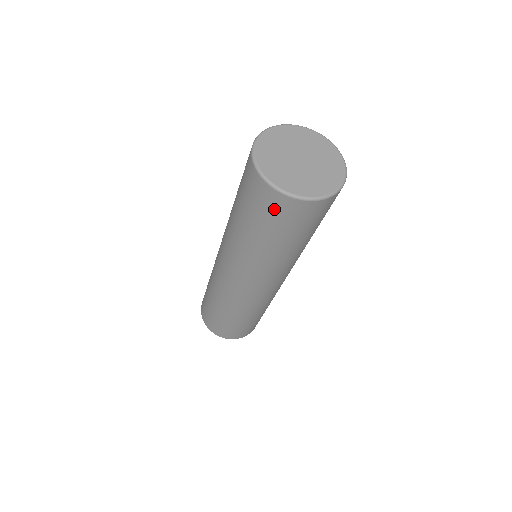
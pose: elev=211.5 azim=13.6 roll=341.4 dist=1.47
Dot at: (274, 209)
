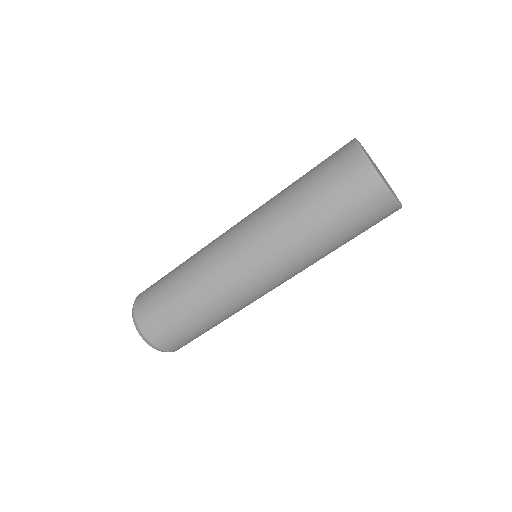
Dot at: (369, 205)
